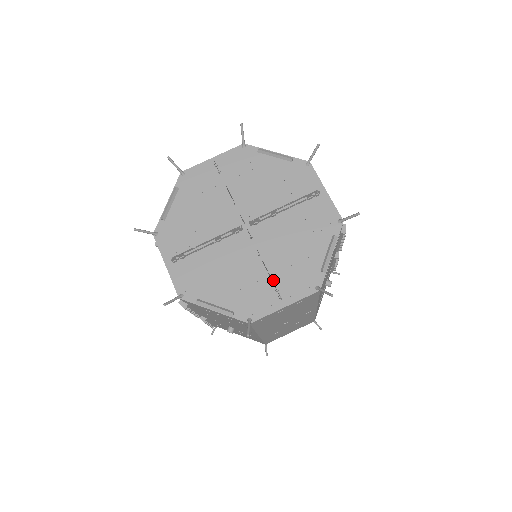
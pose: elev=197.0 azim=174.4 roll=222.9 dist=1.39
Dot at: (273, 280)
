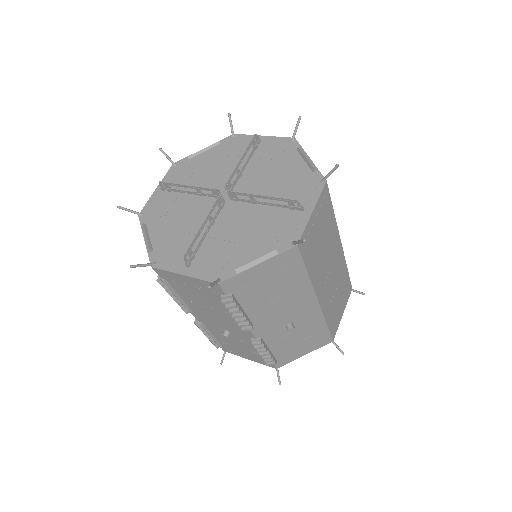
Dot at: (283, 206)
